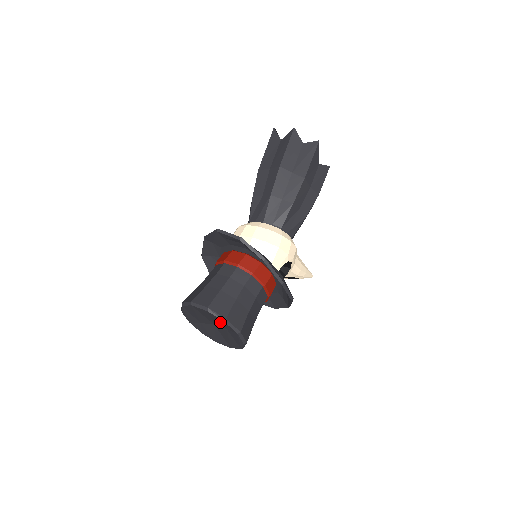
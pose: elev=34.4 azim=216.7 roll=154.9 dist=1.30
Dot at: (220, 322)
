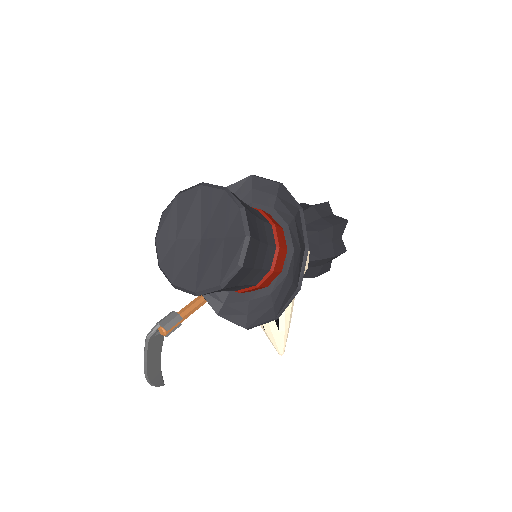
Dot at: (227, 217)
